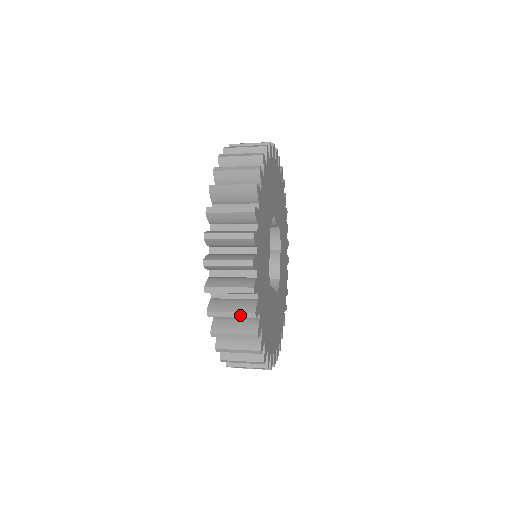
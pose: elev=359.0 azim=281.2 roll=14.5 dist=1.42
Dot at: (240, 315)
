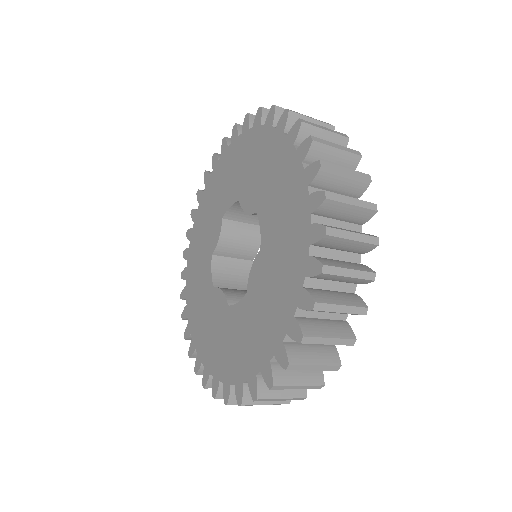
Dot at: (290, 399)
